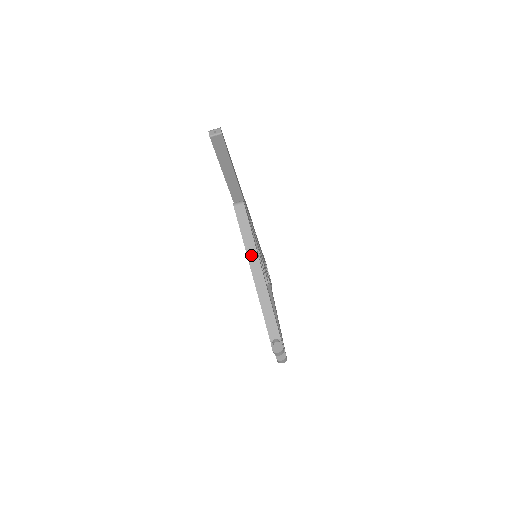
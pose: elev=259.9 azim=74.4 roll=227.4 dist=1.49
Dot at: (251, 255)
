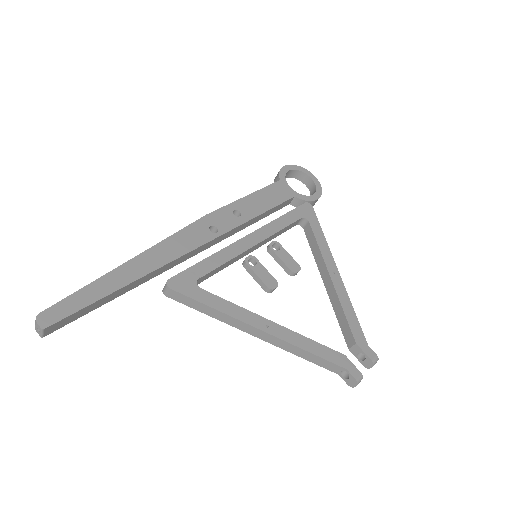
Dot at: (235, 324)
